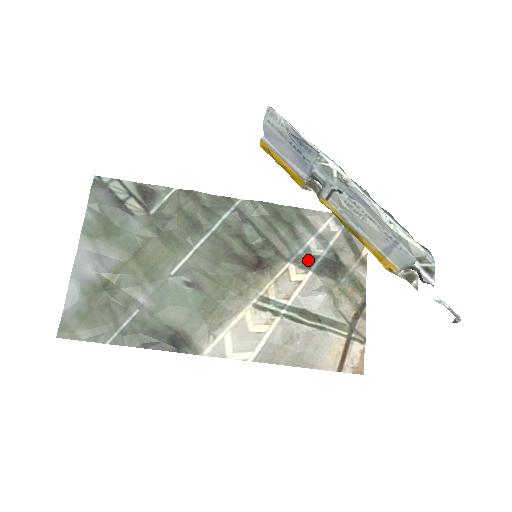
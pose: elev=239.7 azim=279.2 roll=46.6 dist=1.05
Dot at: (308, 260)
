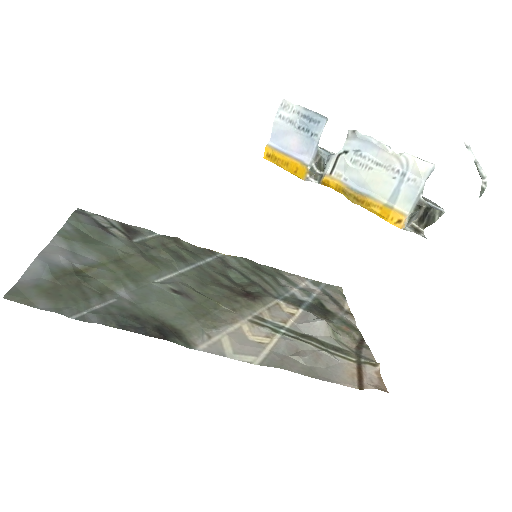
Dot at: (296, 301)
